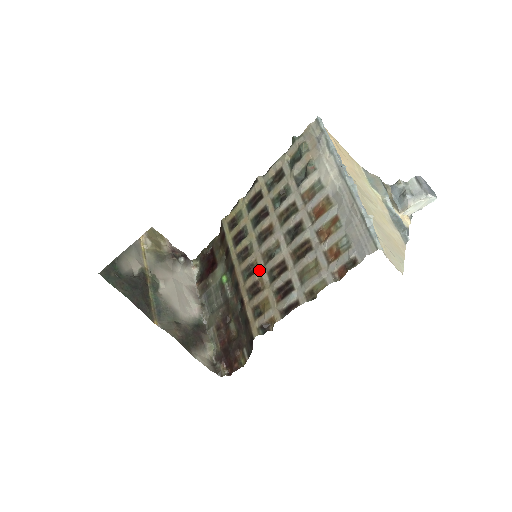
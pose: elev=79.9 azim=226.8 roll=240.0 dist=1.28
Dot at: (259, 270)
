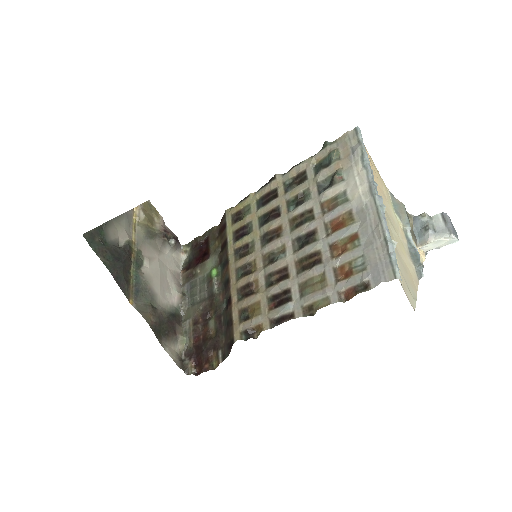
Dot at: (256, 271)
